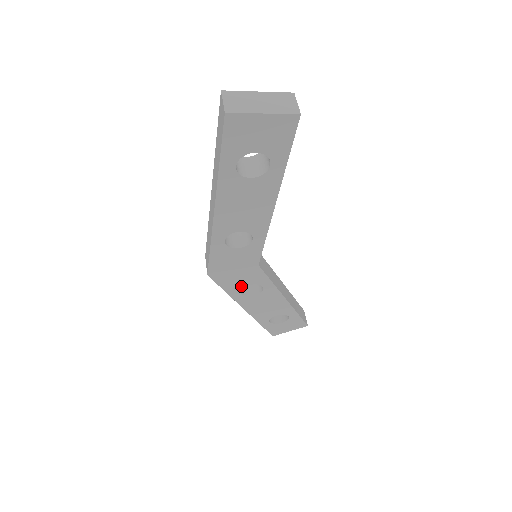
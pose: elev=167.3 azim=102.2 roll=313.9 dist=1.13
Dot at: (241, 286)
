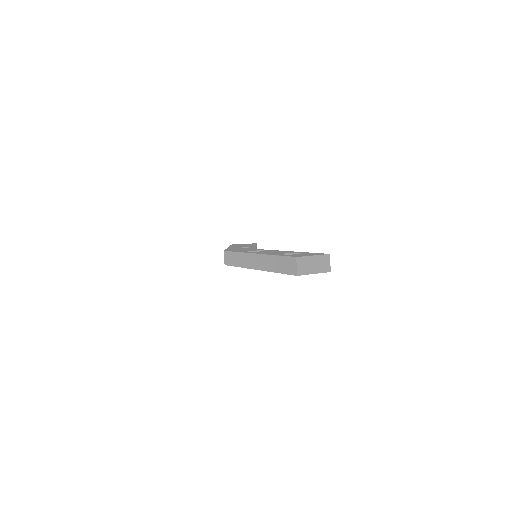
Dot at: occluded
